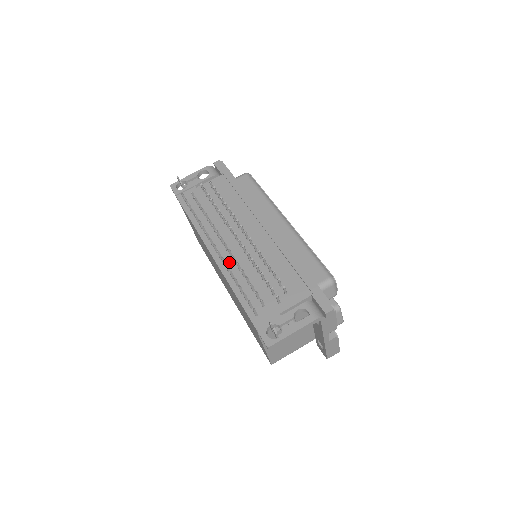
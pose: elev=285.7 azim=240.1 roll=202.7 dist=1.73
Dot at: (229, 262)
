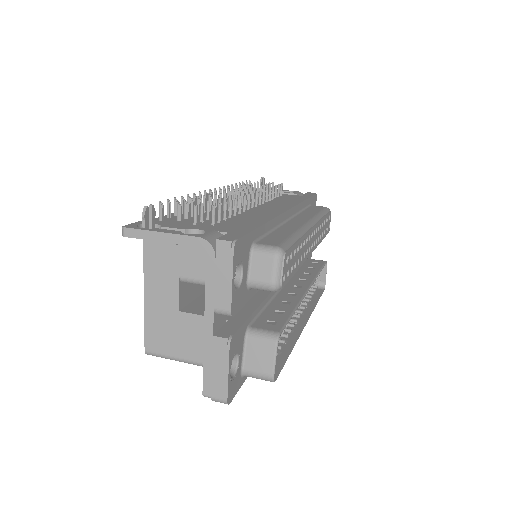
Dot at: occluded
